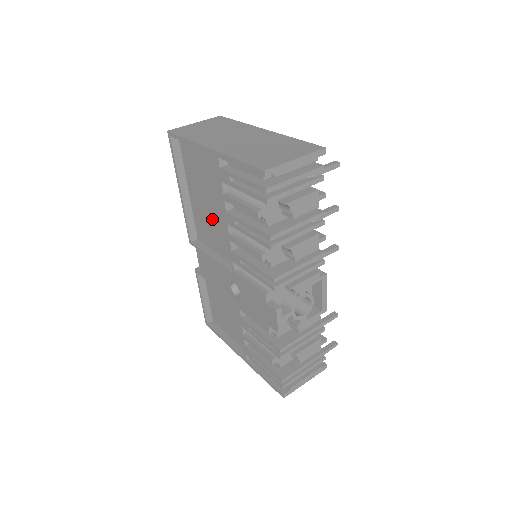
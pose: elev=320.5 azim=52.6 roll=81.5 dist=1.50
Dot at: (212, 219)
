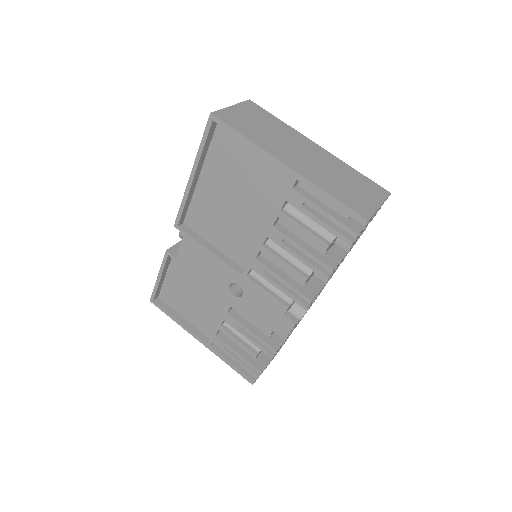
Dot at: (228, 217)
